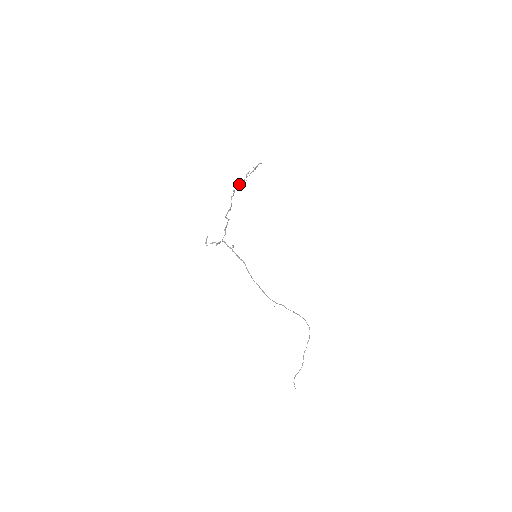
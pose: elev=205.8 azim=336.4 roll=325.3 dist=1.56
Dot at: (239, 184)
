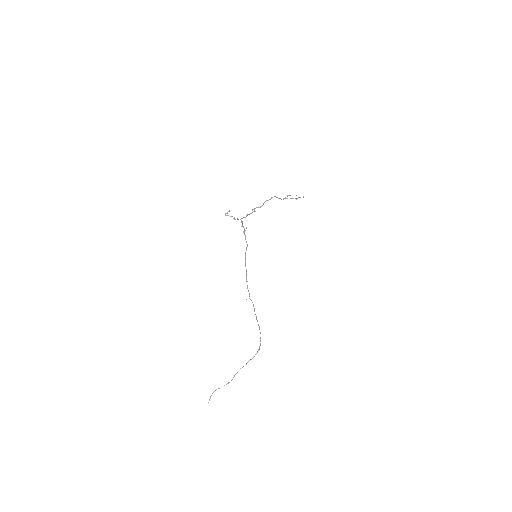
Dot at: occluded
